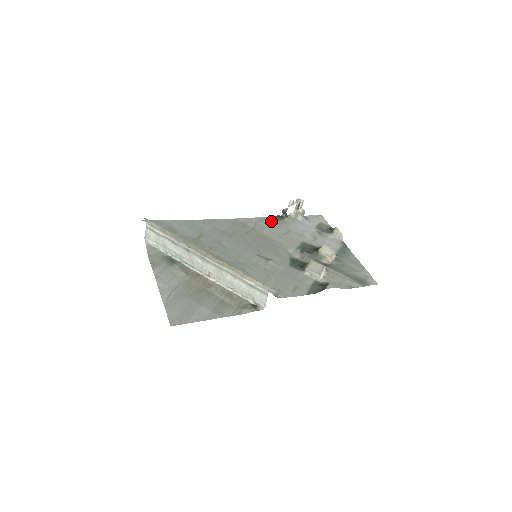
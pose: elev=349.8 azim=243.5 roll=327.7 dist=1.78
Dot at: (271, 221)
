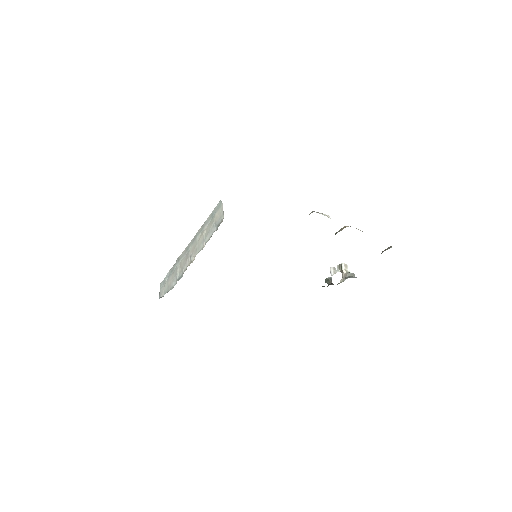
Dot at: occluded
